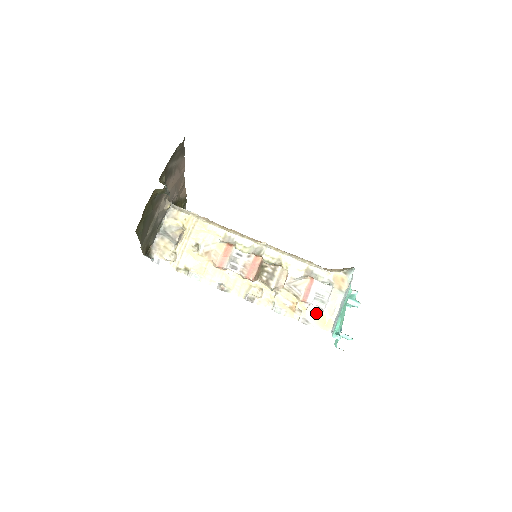
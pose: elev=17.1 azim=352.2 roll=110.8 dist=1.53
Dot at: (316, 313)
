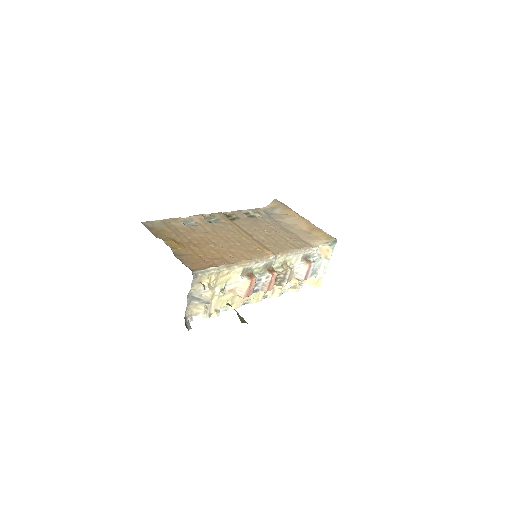
Dot at: (309, 279)
